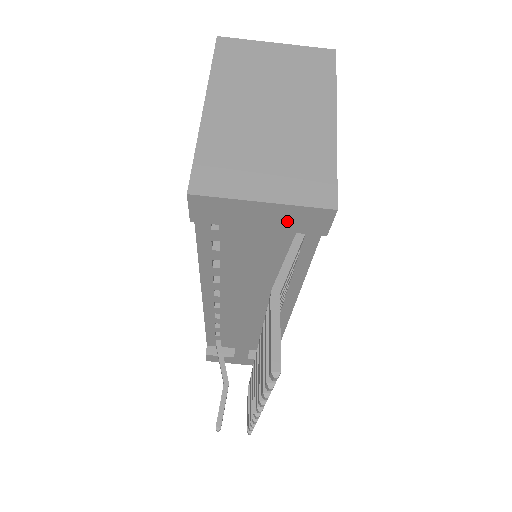
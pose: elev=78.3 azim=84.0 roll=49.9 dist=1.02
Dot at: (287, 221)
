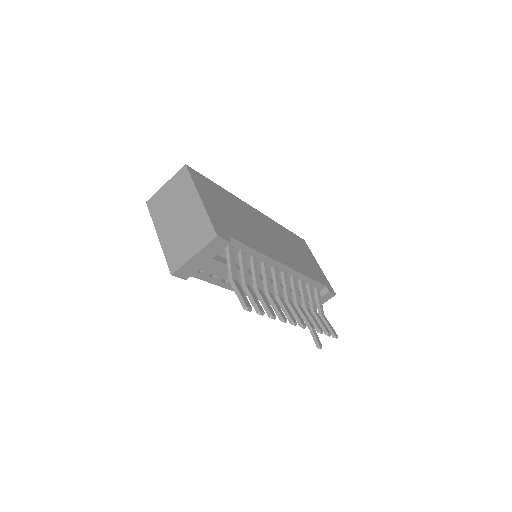
Dot at: (211, 252)
